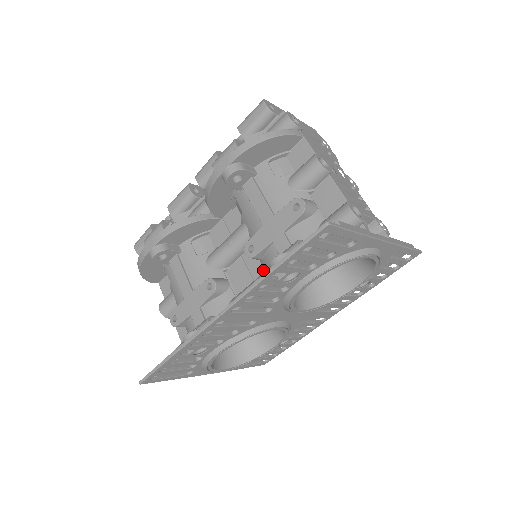
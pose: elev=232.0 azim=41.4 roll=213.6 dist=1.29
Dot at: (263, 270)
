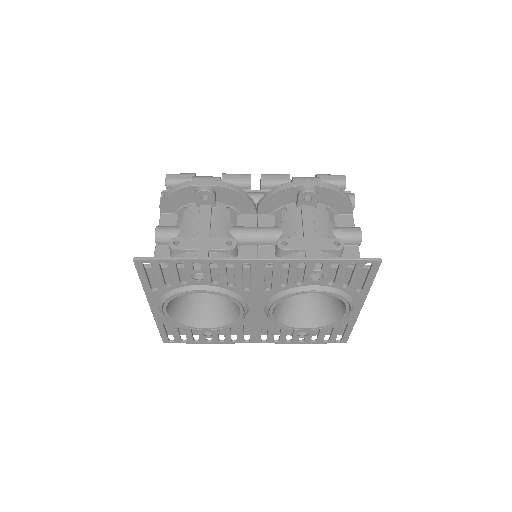
Dot at: occluded
